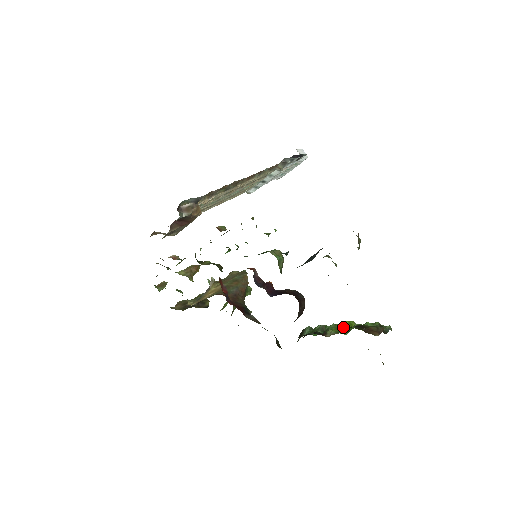
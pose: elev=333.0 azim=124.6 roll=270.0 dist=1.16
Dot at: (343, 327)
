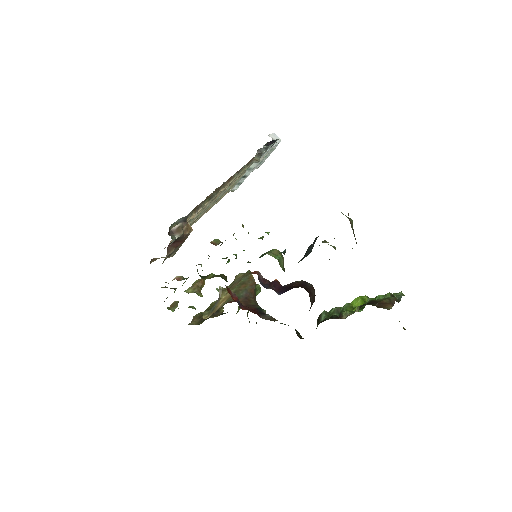
Dot at: (357, 304)
